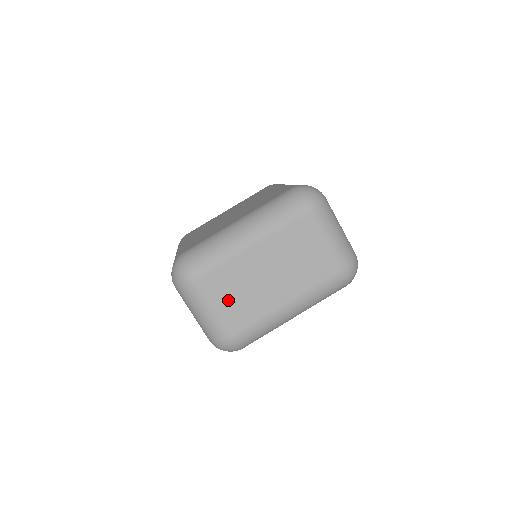
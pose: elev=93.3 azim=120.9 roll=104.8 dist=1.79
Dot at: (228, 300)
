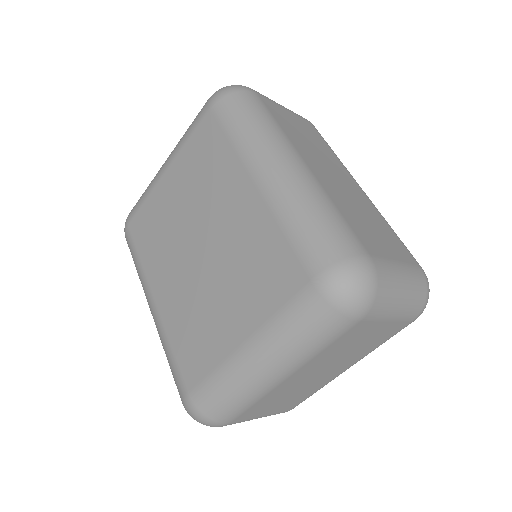
Dot at: (274, 407)
